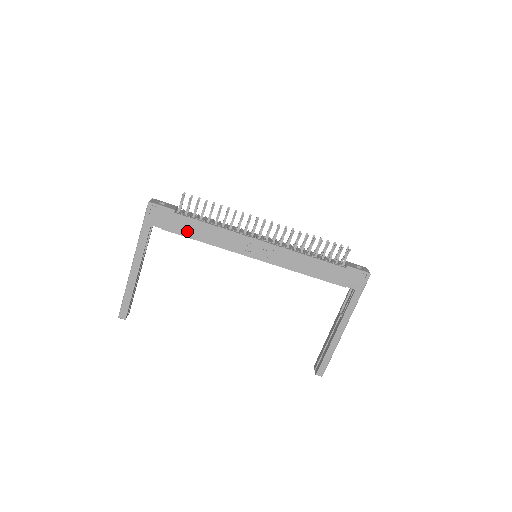
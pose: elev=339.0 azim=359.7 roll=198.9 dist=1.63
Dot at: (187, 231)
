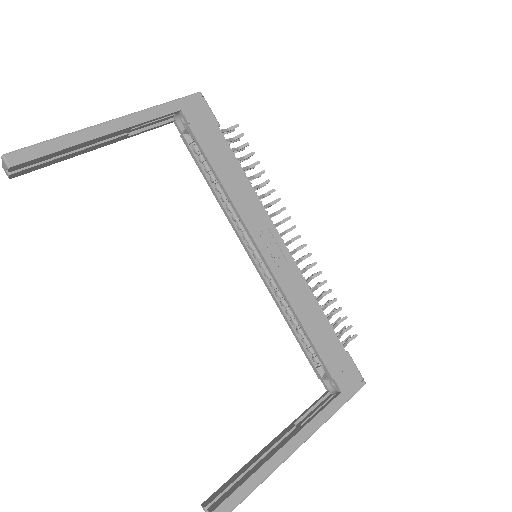
Dot at: (214, 154)
